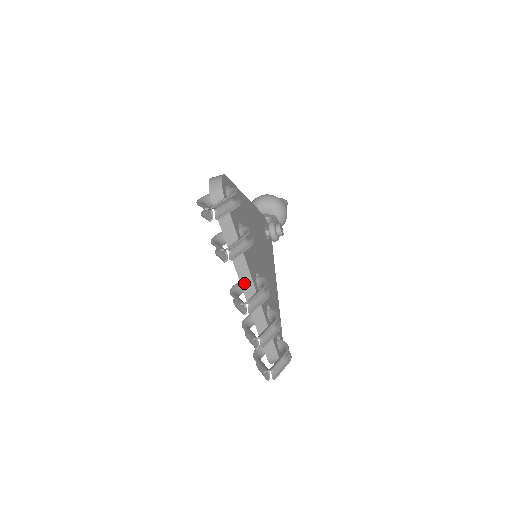
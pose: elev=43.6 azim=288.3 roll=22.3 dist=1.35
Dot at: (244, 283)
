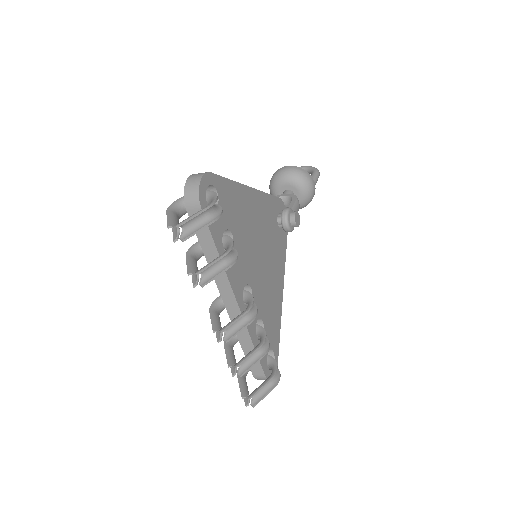
Dot at: (226, 300)
